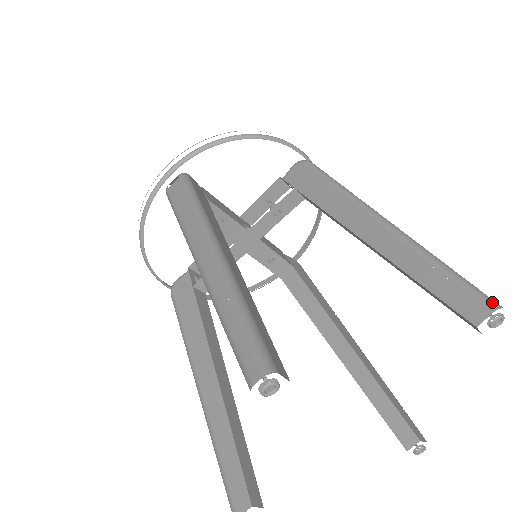
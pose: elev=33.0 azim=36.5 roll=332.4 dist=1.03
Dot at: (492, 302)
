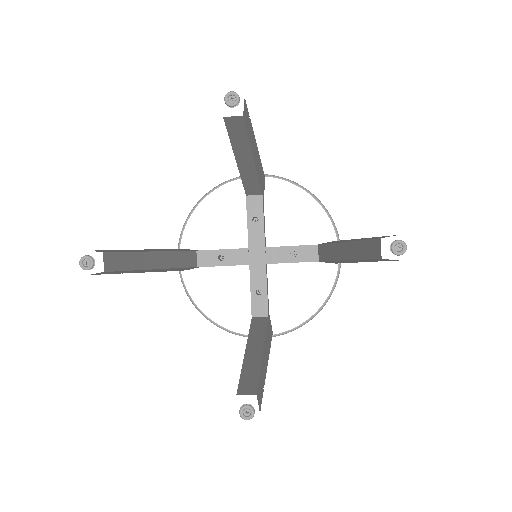
Dot at: occluded
